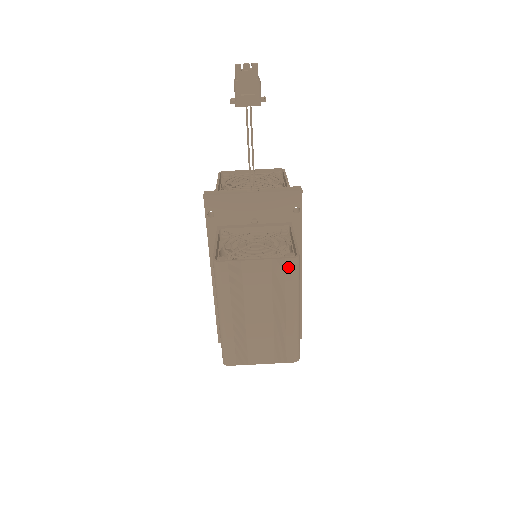
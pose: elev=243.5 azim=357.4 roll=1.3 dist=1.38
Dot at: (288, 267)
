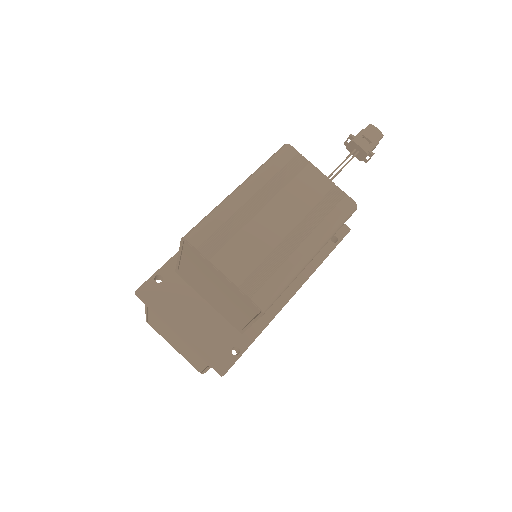
Dot at: (343, 204)
